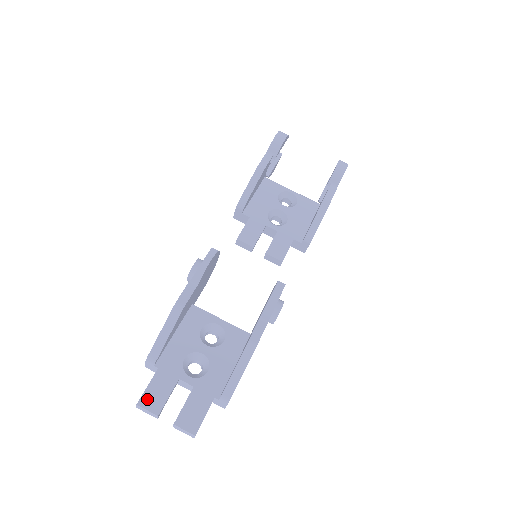
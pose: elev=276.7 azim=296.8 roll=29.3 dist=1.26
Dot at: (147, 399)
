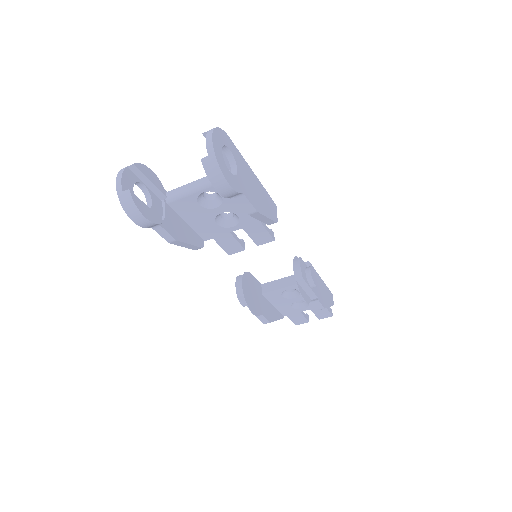
Dot at: (297, 322)
